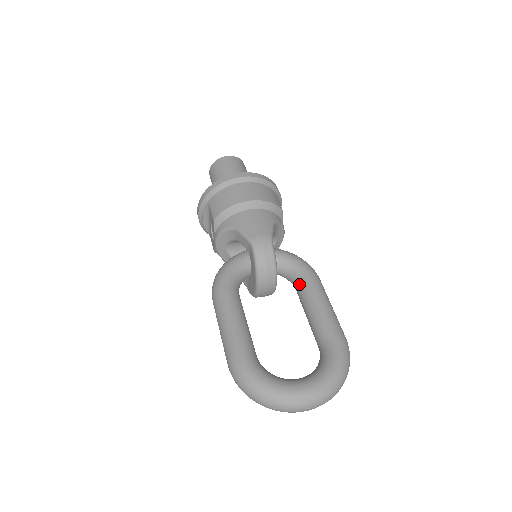
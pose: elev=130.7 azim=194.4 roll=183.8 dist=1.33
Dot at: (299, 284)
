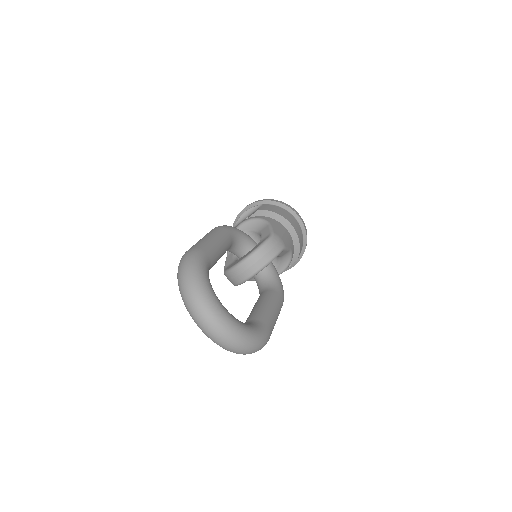
Dot at: (269, 290)
